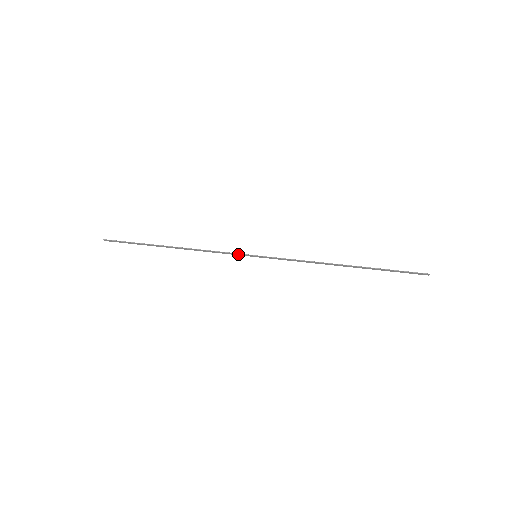
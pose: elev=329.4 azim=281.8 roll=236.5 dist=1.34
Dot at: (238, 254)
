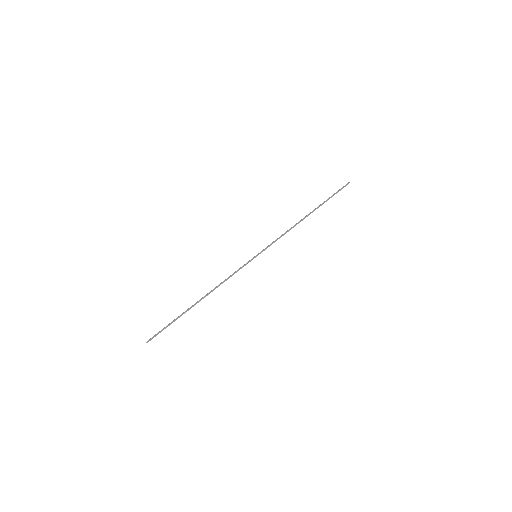
Dot at: (245, 265)
